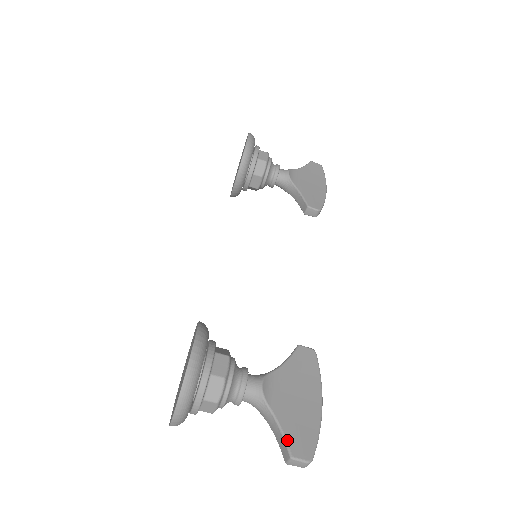
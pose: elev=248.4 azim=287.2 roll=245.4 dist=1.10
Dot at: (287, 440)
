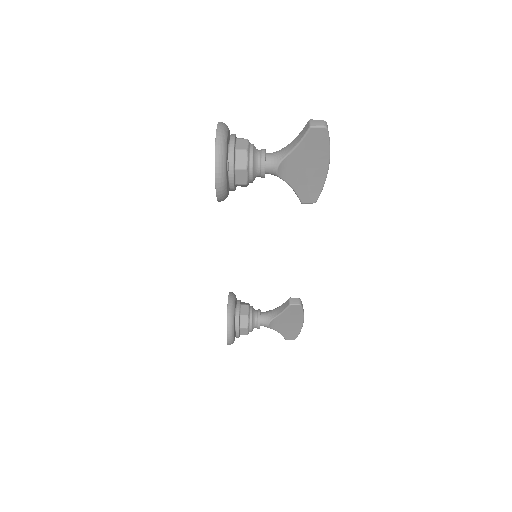
Dot at: (304, 130)
